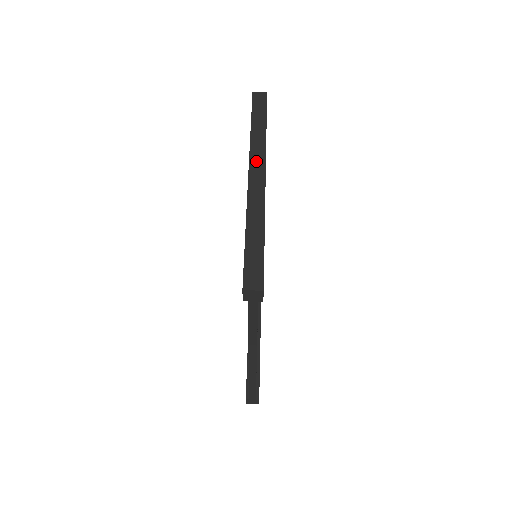
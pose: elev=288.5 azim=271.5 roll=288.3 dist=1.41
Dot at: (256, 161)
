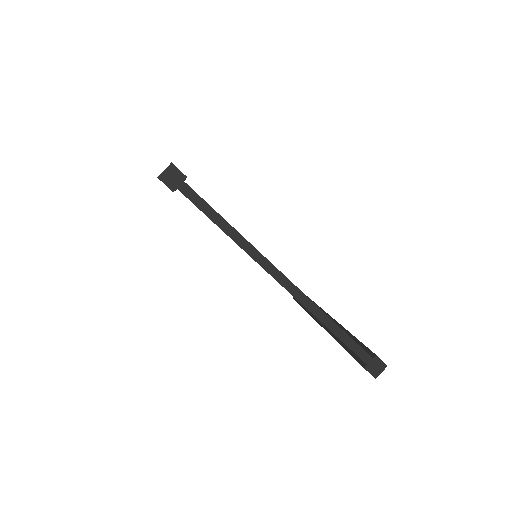
Dot at: occluded
